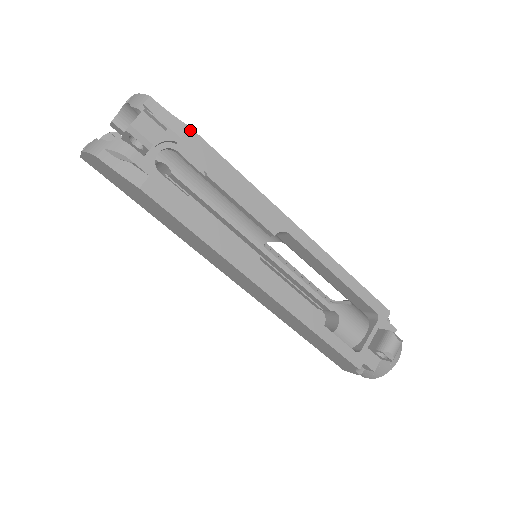
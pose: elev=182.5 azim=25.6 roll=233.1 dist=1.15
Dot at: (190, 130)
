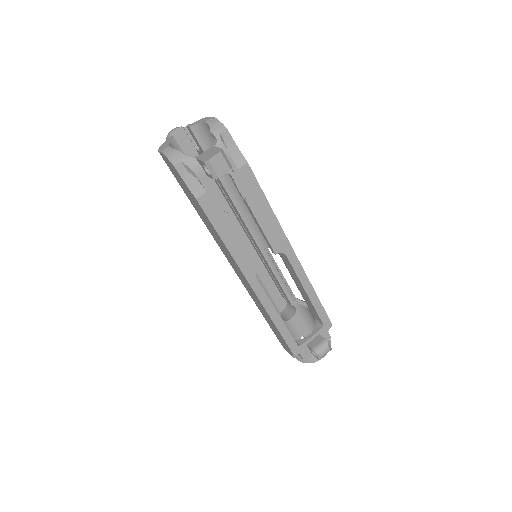
Dot at: (247, 165)
